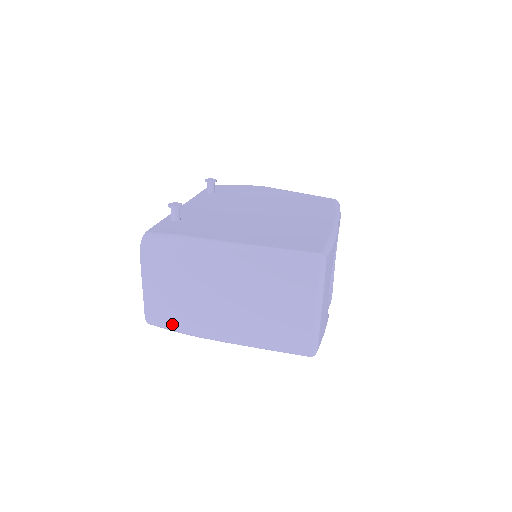
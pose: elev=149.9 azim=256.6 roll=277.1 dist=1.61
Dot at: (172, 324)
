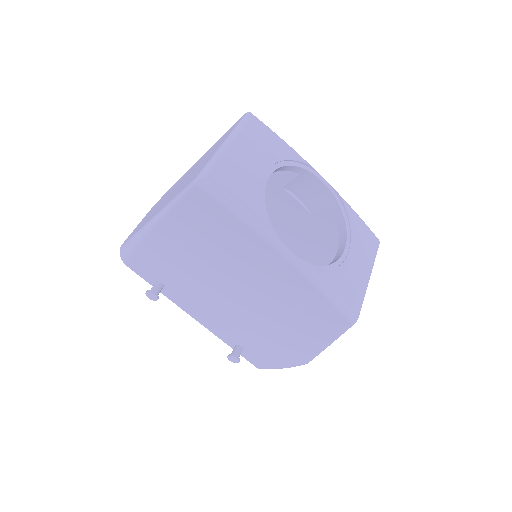
Dot at: occluded
